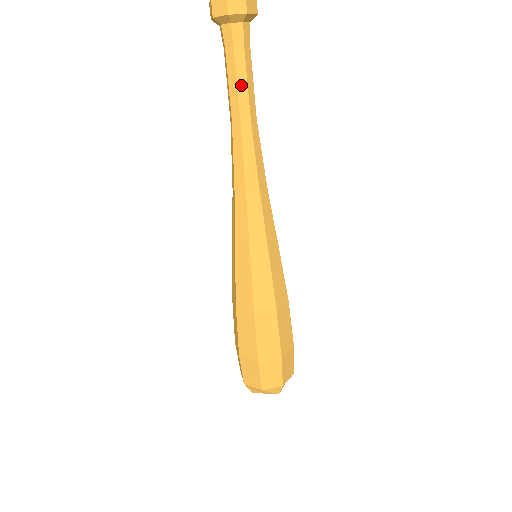
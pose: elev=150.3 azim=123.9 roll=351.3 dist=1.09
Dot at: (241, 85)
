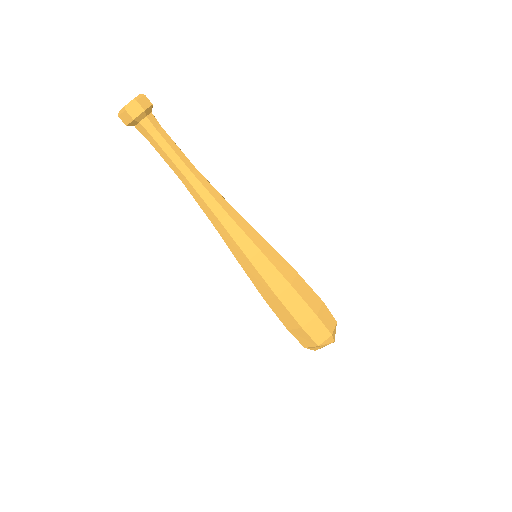
Dot at: (171, 155)
